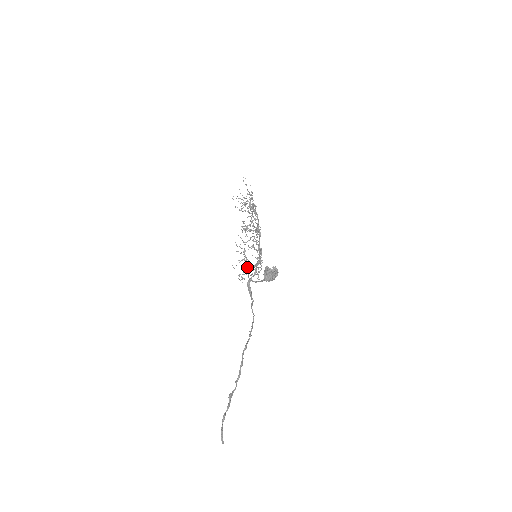
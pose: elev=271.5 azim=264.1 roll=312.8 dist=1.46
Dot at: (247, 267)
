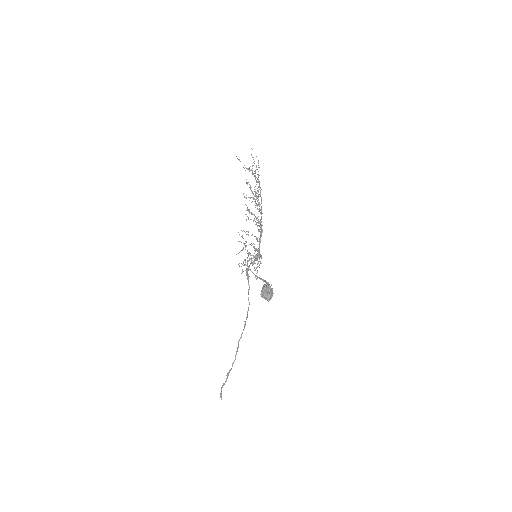
Dot at: (247, 258)
